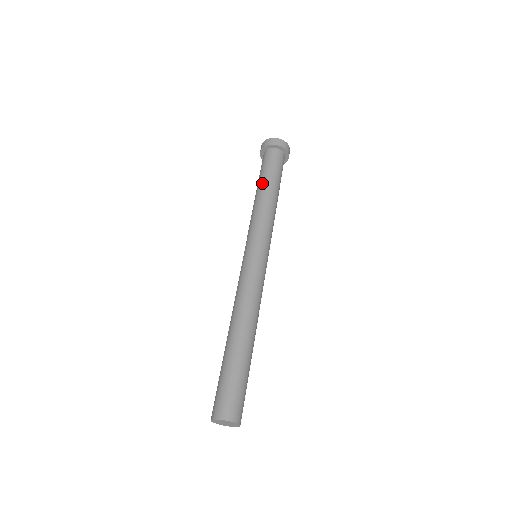
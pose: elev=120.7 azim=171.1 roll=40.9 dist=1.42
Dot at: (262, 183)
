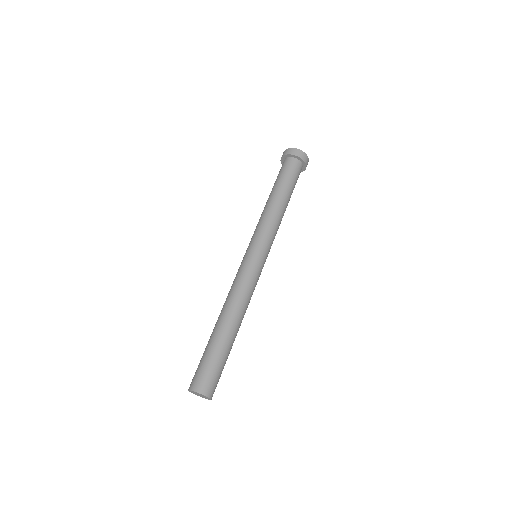
Dot at: (273, 190)
